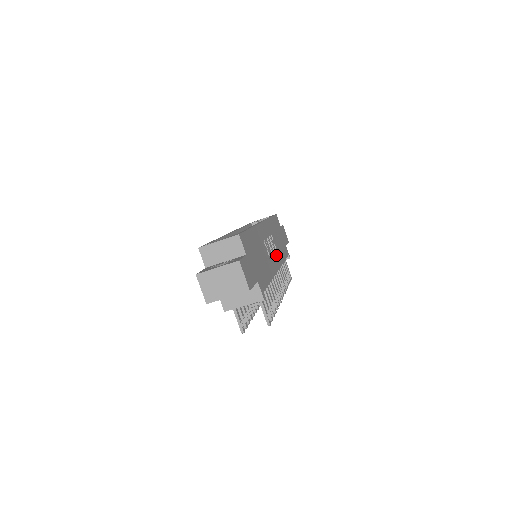
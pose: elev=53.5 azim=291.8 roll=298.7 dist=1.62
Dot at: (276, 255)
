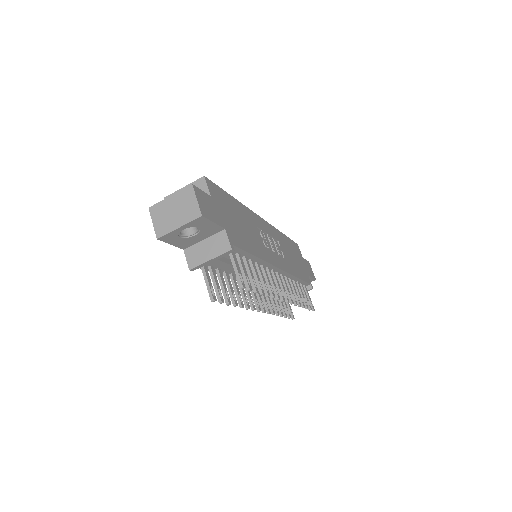
Dot at: (281, 259)
